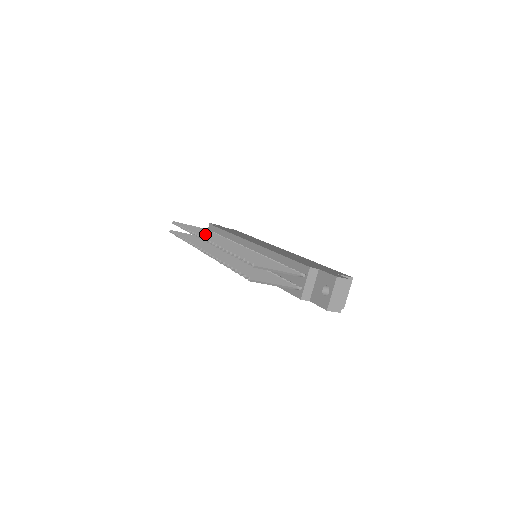
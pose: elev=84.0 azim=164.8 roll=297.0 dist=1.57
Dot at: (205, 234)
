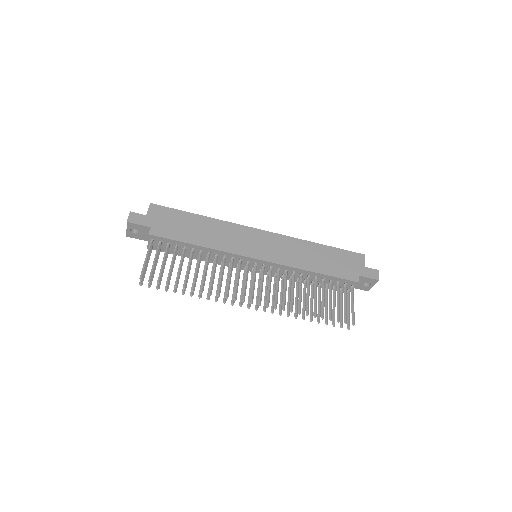
Dot at: (220, 284)
